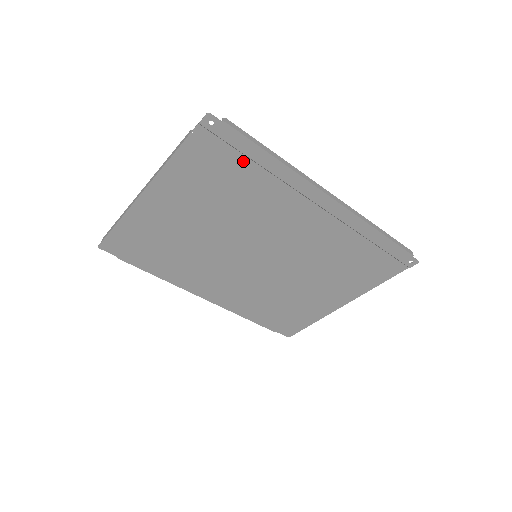
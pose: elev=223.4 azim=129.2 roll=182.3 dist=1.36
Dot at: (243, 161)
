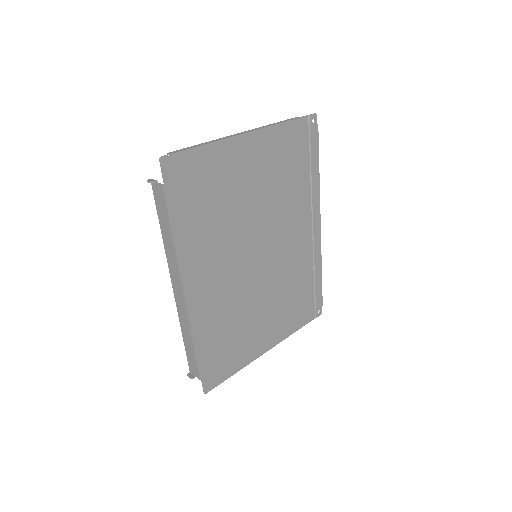
Dot at: (306, 161)
